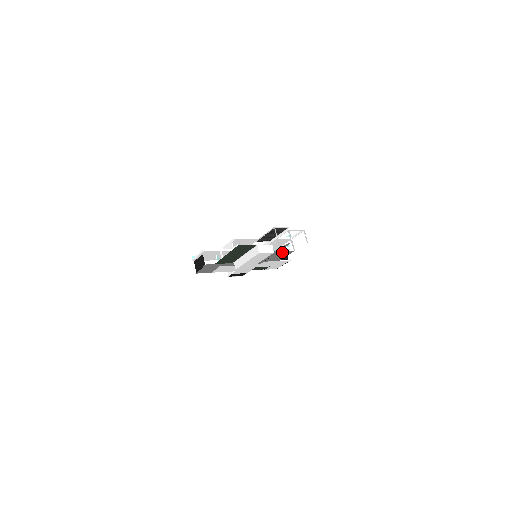
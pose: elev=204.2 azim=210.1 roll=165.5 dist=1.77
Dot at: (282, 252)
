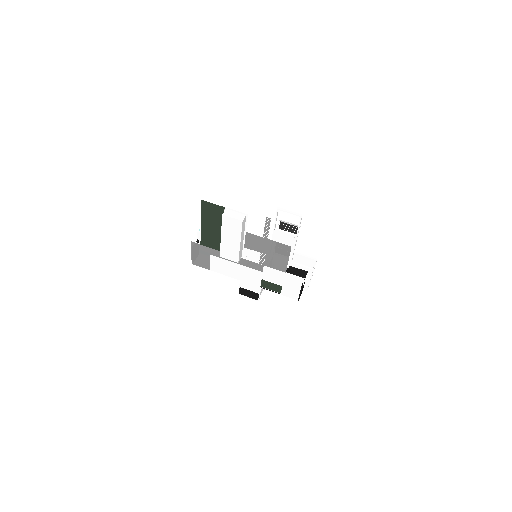
Dot at: (275, 245)
